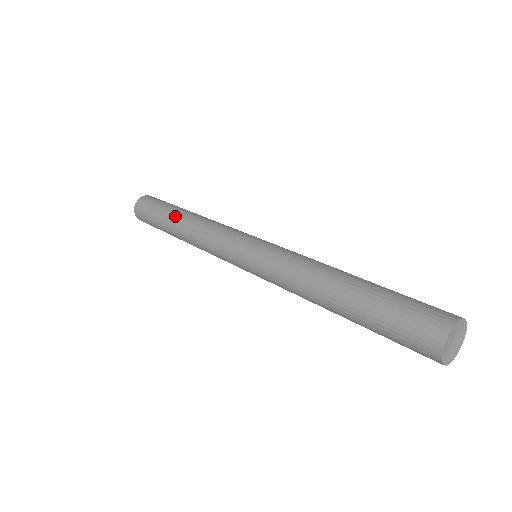
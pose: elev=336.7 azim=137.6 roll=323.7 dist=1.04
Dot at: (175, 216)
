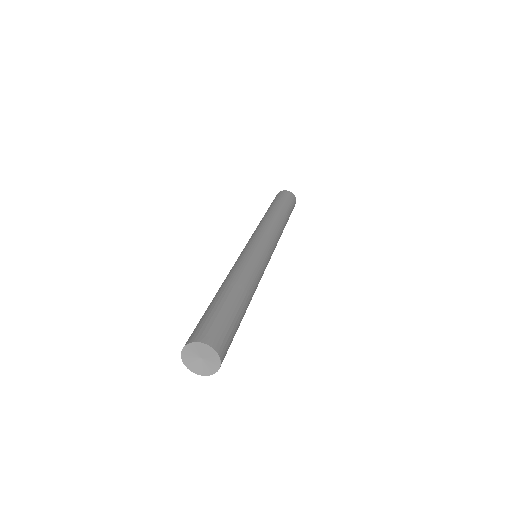
Dot at: (269, 209)
